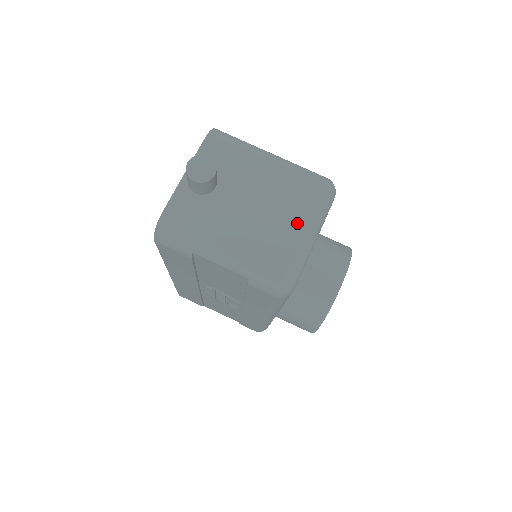
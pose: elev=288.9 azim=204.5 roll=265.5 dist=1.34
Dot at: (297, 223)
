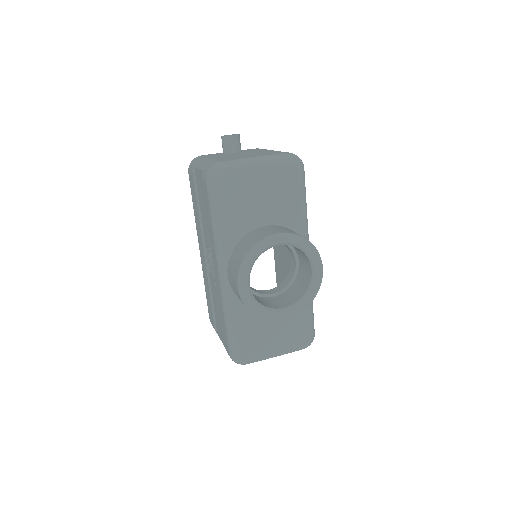
Dot at: (253, 156)
